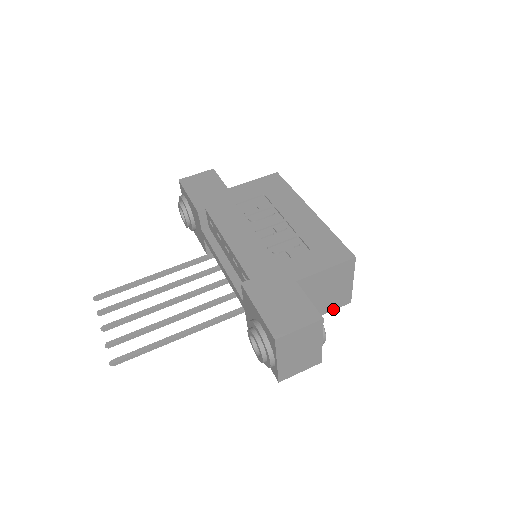
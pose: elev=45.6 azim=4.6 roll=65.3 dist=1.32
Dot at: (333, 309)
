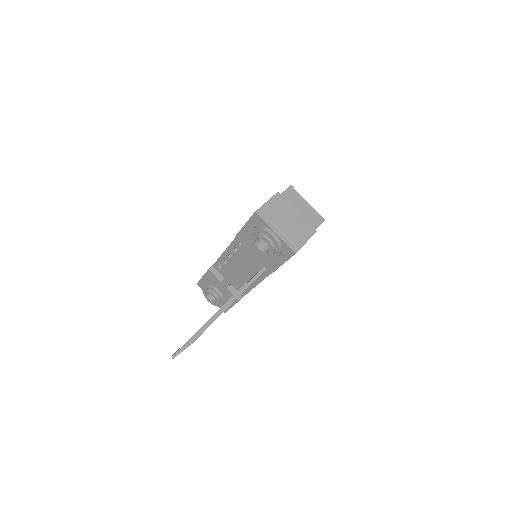
Dot at: (315, 228)
